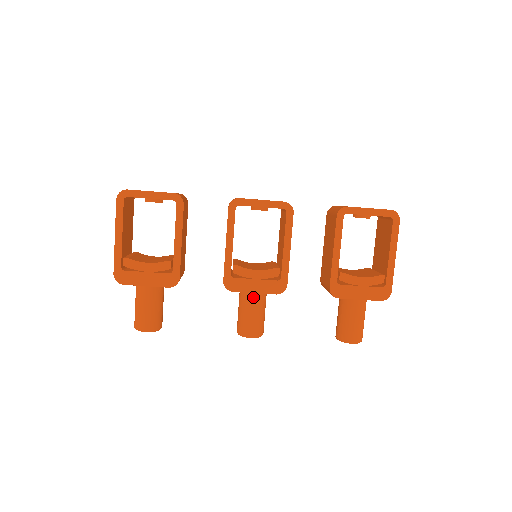
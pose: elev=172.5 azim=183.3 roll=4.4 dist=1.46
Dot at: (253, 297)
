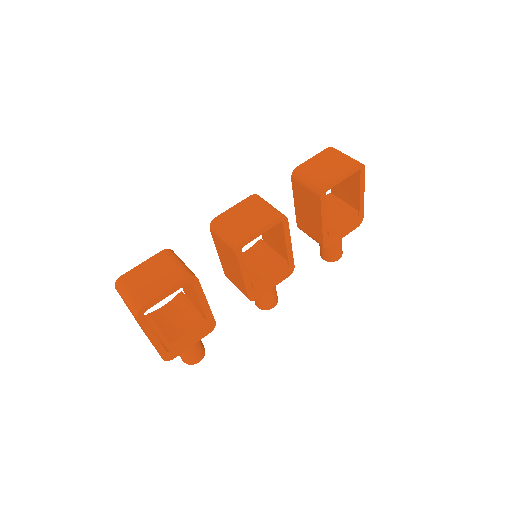
Dot at: occluded
